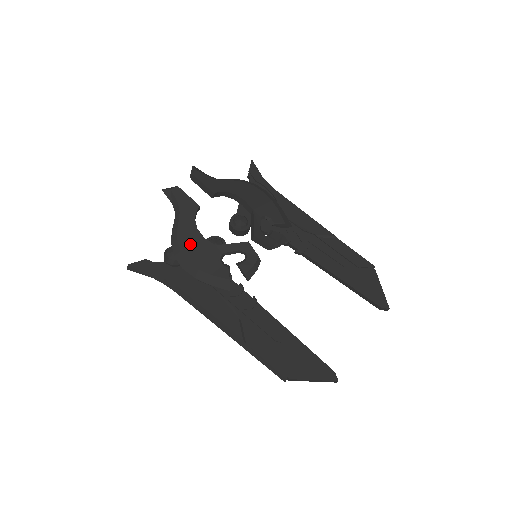
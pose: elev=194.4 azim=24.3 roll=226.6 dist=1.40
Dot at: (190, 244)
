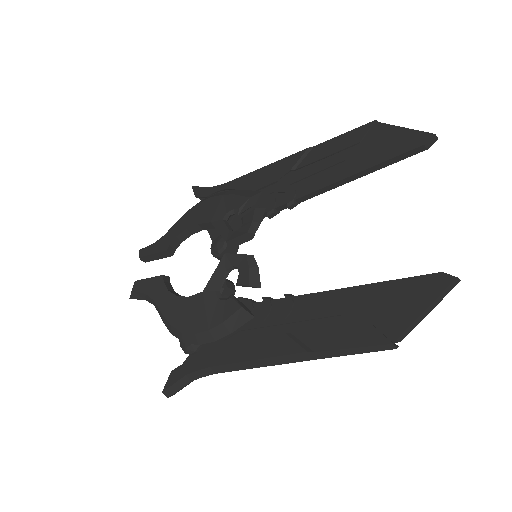
Dot at: (183, 316)
